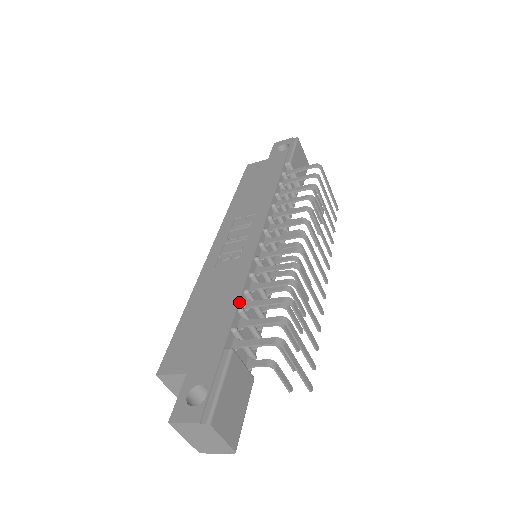
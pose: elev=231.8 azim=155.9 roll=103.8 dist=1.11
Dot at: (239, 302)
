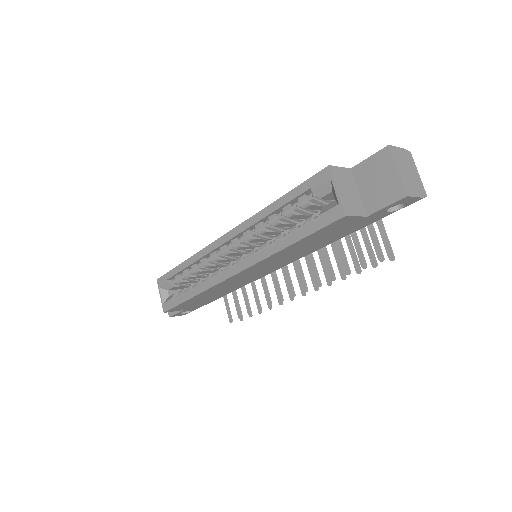
Dot at: occluded
